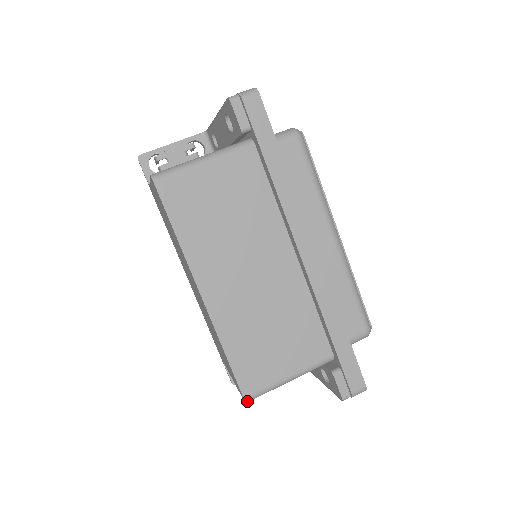
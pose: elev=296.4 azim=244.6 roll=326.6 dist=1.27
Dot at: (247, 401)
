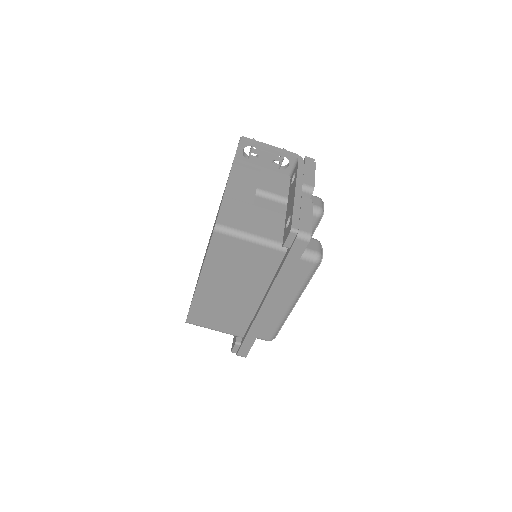
Dot at: (187, 322)
